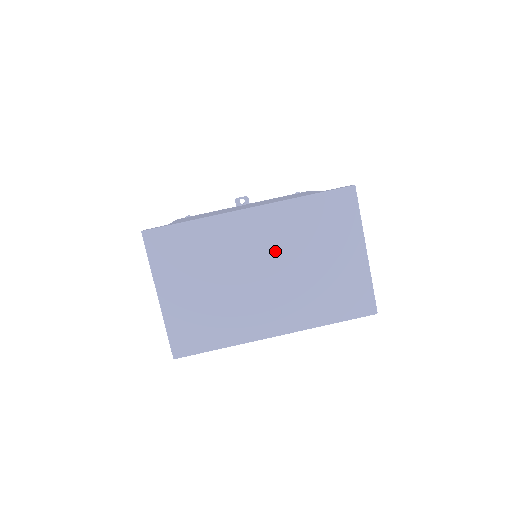
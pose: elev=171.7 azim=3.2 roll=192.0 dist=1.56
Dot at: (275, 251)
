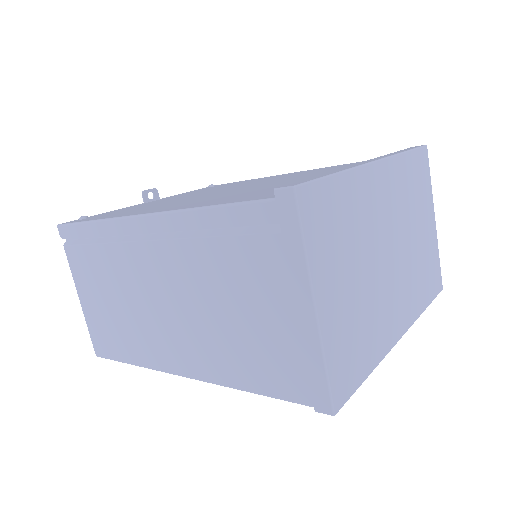
Dot at: (395, 221)
